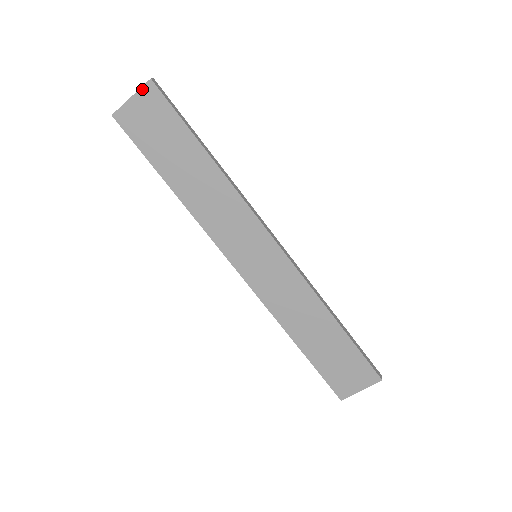
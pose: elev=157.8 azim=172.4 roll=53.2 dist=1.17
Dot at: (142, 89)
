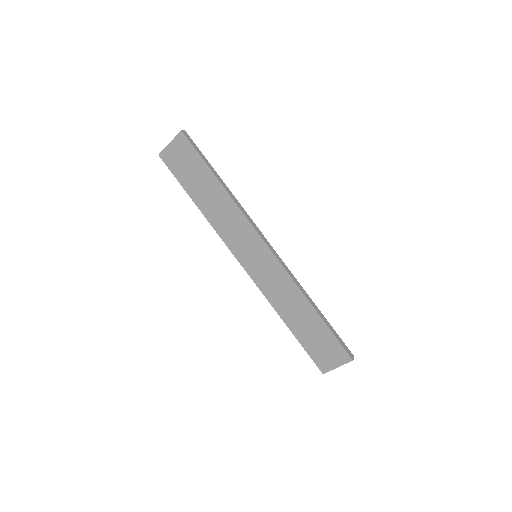
Dot at: (176, 137)
